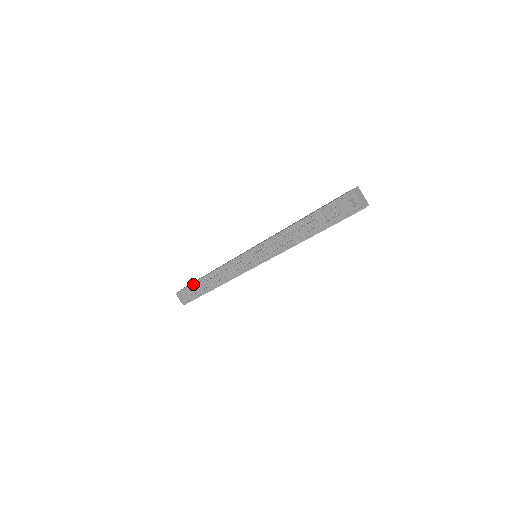
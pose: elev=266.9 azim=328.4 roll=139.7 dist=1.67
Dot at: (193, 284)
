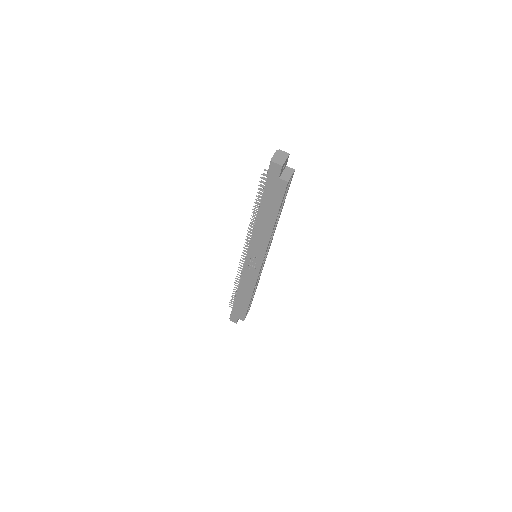
Dot at: occluded
